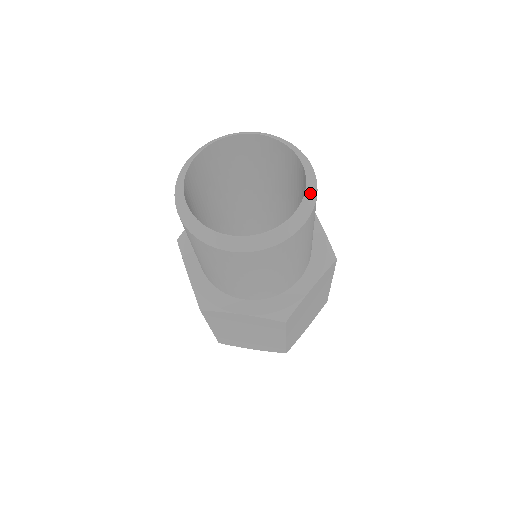
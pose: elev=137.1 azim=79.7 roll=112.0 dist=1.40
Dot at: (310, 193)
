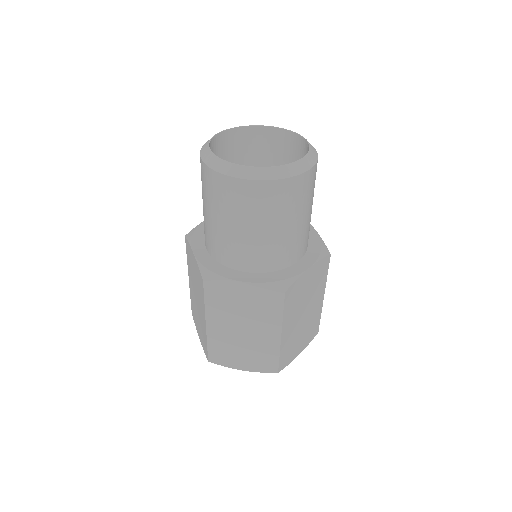
Dot at: (313, 154)
